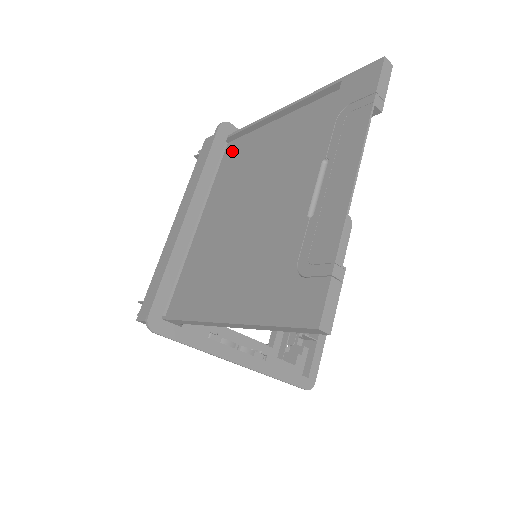
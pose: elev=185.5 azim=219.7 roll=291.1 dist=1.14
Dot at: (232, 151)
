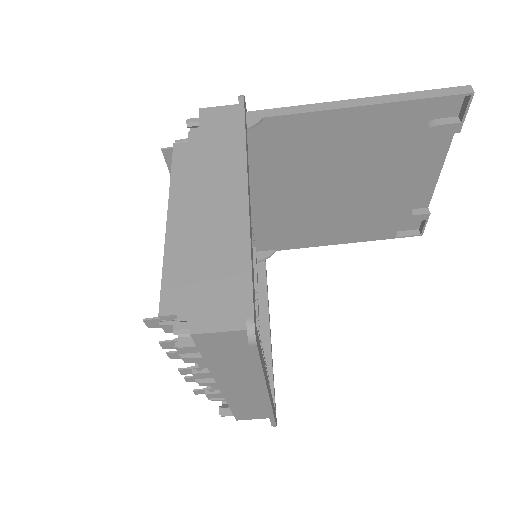
Dot at: (270, 239)
